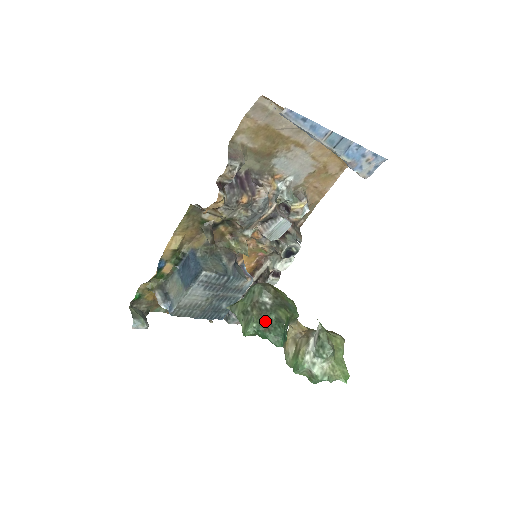
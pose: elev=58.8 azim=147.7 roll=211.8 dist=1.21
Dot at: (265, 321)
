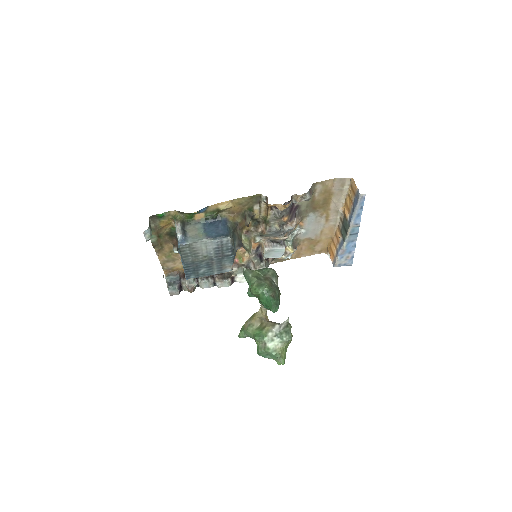
Dot at: (273, 291)
